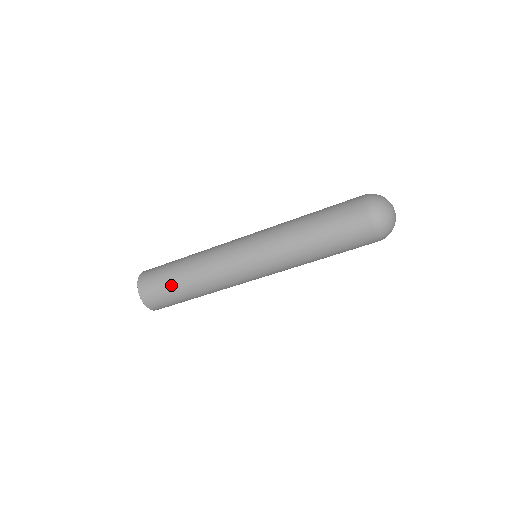
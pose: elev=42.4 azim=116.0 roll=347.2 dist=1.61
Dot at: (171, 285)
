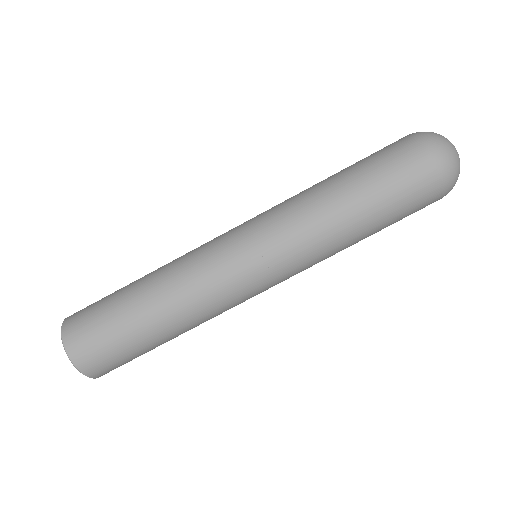
Dot at: (115, 299)
